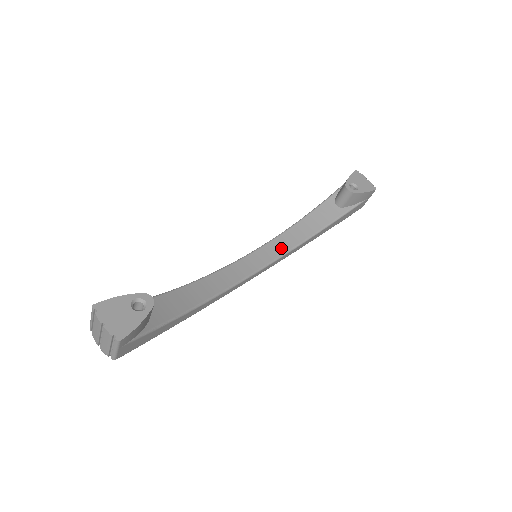
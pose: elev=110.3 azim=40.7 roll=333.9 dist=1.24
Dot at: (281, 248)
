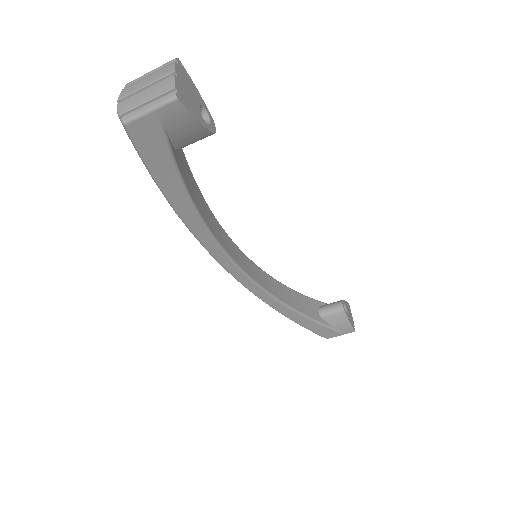
Dot at: (266, 283)
